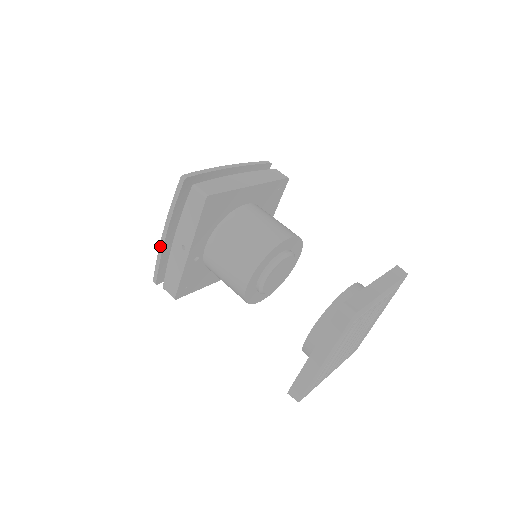
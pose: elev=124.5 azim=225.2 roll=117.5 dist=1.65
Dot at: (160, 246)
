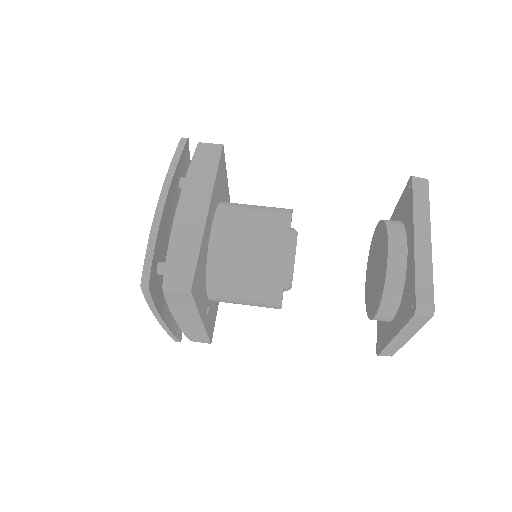
Dot at: (162, 326)
